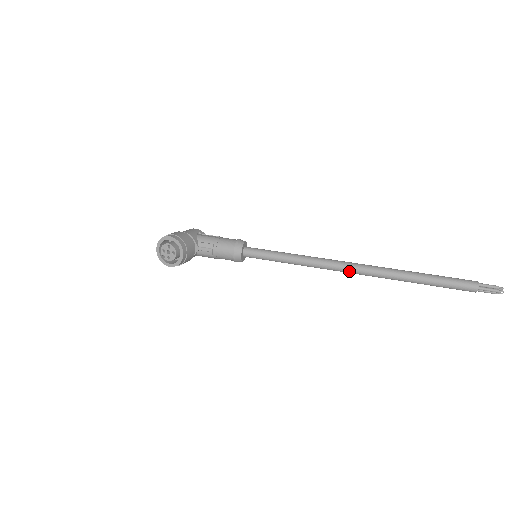
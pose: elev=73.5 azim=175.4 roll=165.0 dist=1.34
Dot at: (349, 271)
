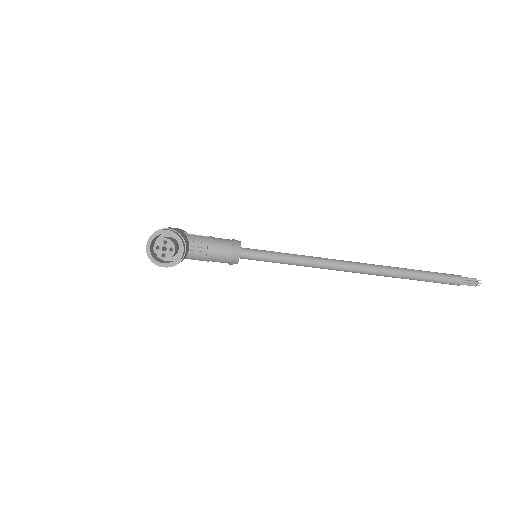
Dot at: (350, 270)
